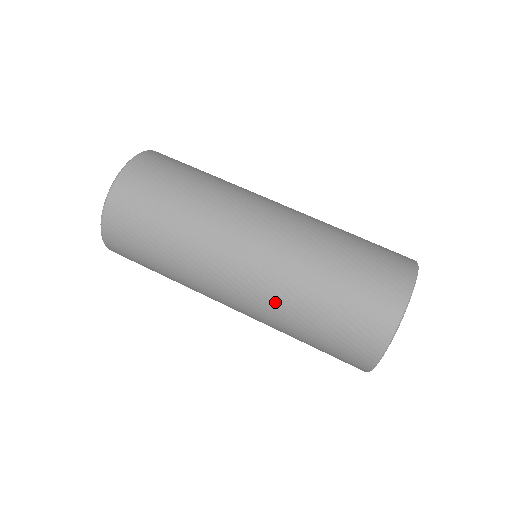
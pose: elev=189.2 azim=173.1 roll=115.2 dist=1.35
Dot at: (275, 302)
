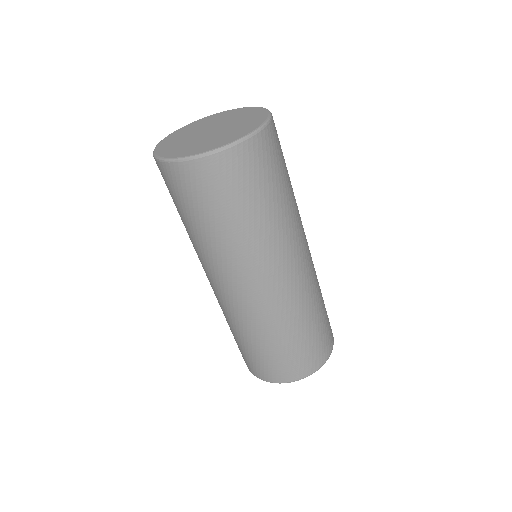
Dot at: (268, 318)
